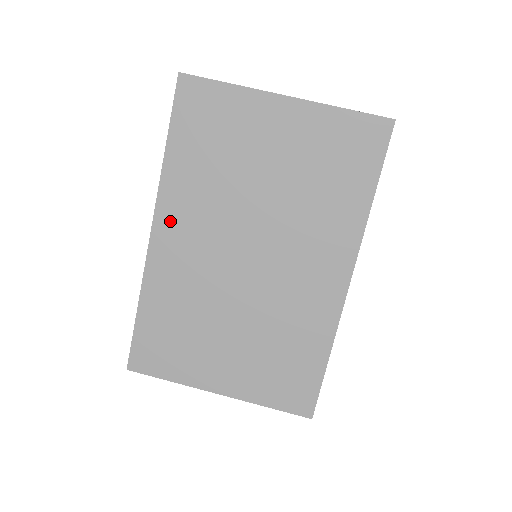
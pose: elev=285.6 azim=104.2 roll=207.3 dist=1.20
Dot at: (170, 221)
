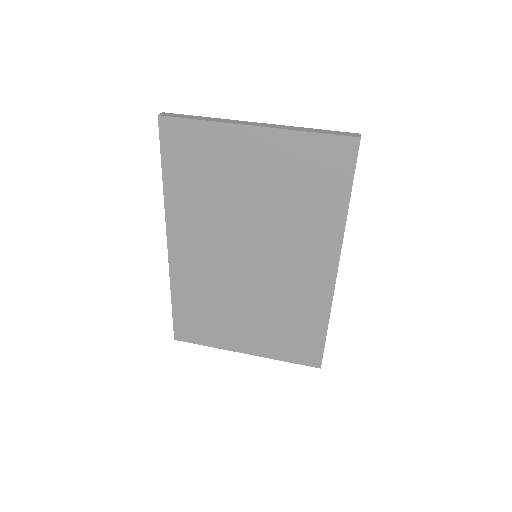
Dot at: (180, 236)
